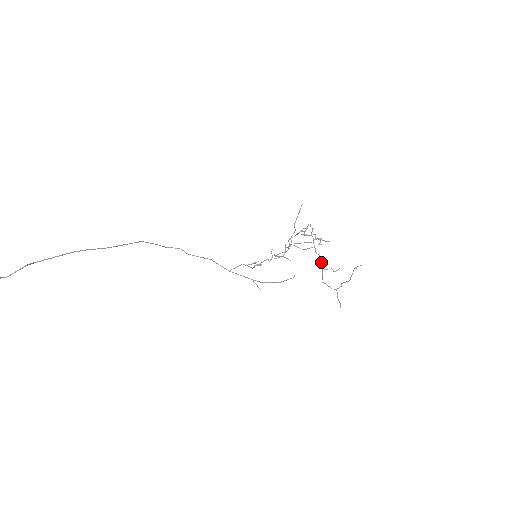
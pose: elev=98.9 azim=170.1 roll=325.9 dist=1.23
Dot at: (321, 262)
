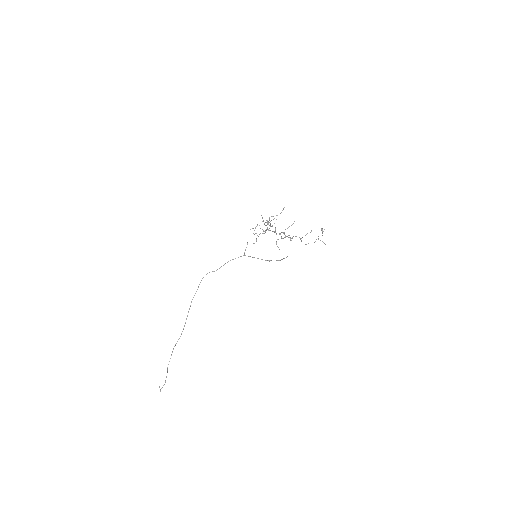
Dot at: occluded
